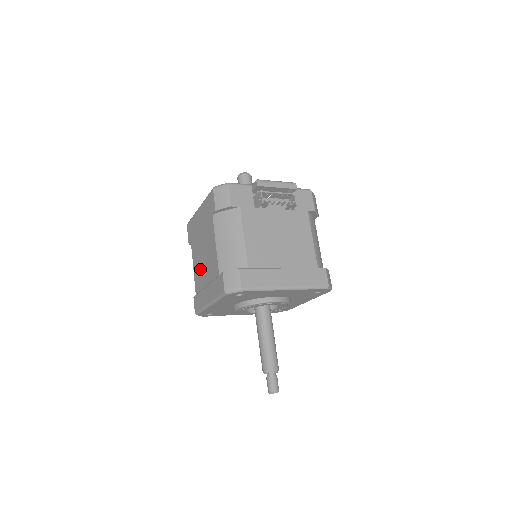
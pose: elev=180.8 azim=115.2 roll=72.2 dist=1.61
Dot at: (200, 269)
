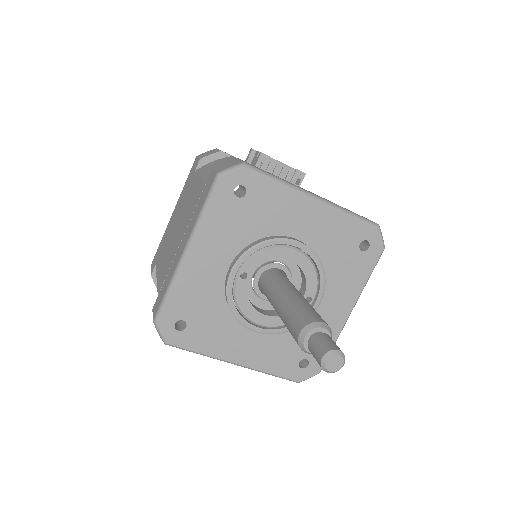
Dot at: (170, 251)
